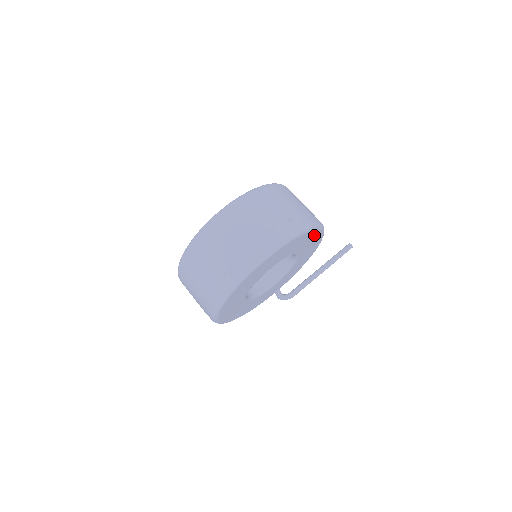
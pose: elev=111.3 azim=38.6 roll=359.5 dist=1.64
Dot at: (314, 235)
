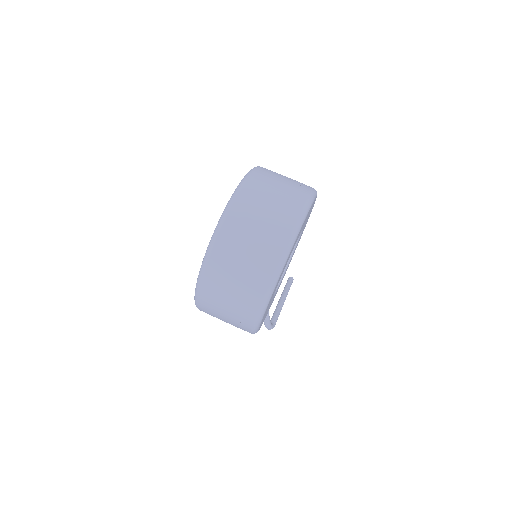
Dot at: occluded
